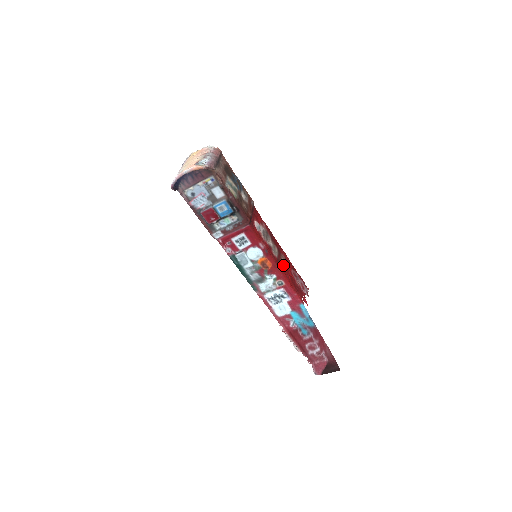
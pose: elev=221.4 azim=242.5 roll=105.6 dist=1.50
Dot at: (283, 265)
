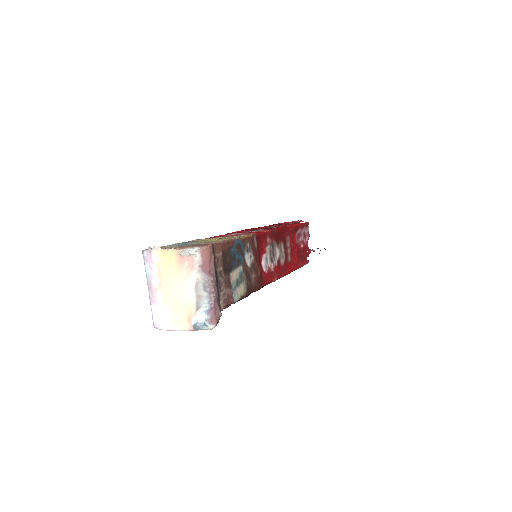
Dot at: (290, 254)
